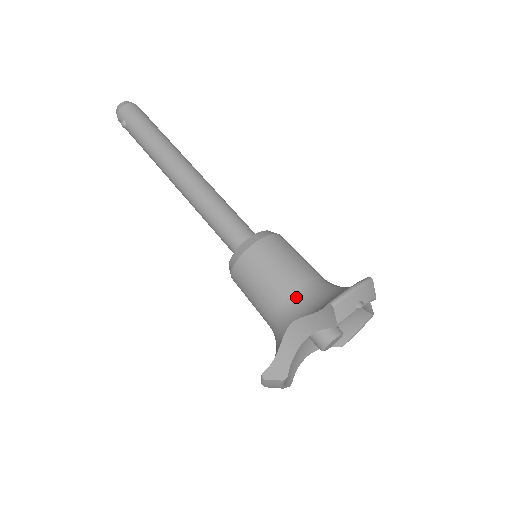
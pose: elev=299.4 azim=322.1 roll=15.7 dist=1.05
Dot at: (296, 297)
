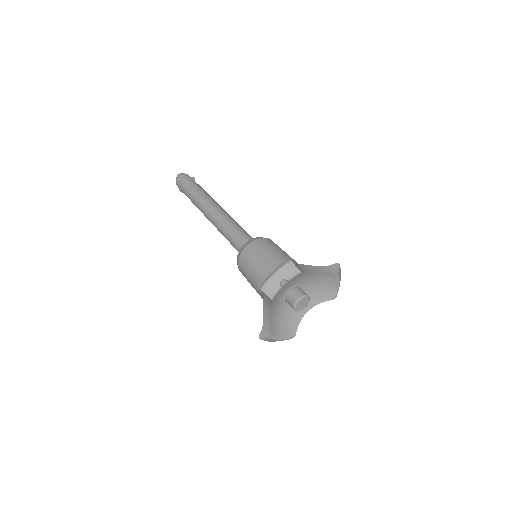
Dot at: occluded
